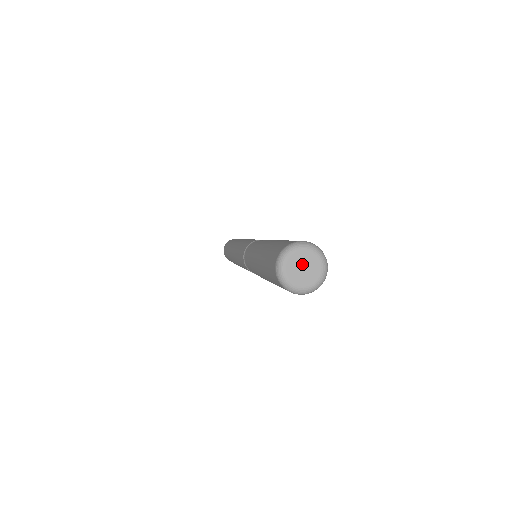
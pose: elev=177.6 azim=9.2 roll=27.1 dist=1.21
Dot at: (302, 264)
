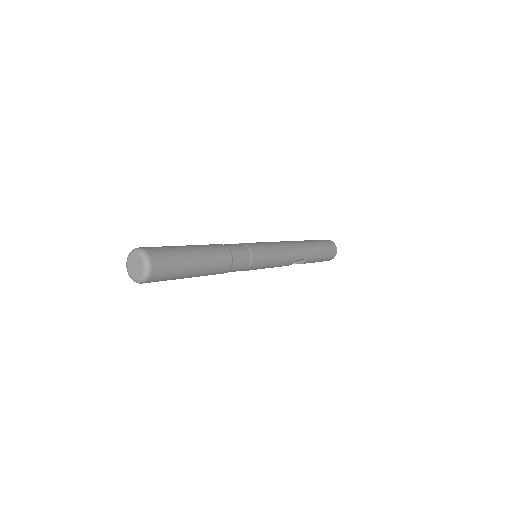
Dot at: (135, 263)
